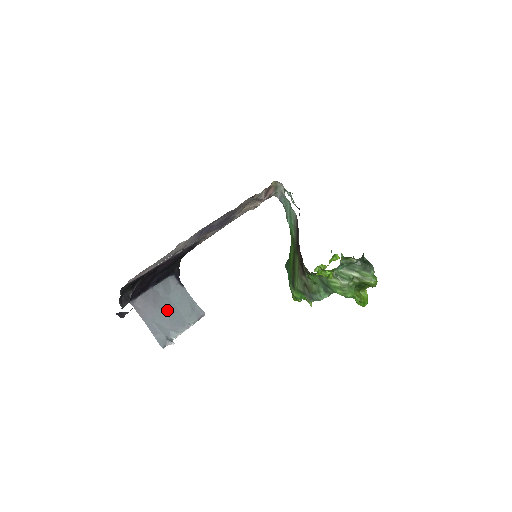
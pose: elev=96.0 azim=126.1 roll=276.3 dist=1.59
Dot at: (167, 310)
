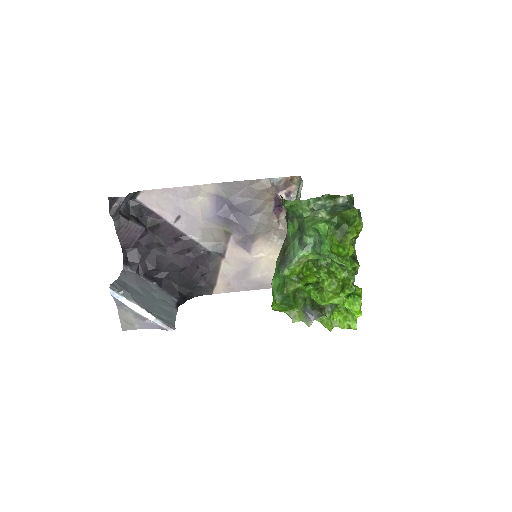
Dot at: (145, 295)
